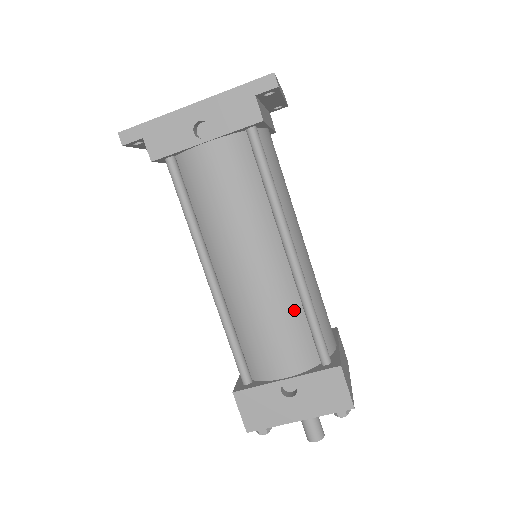
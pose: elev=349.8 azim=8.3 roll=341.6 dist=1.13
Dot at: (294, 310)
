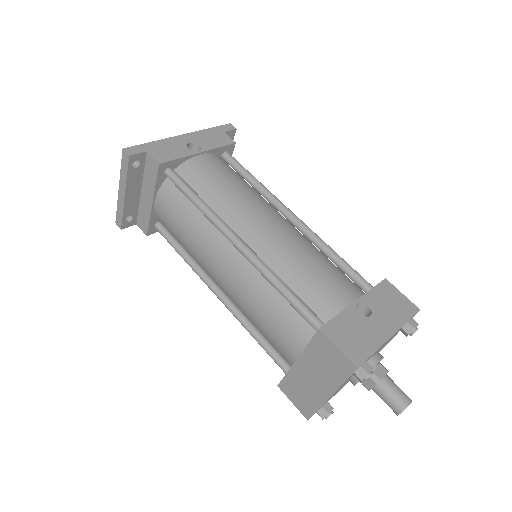
Dot at: (322, 254)
